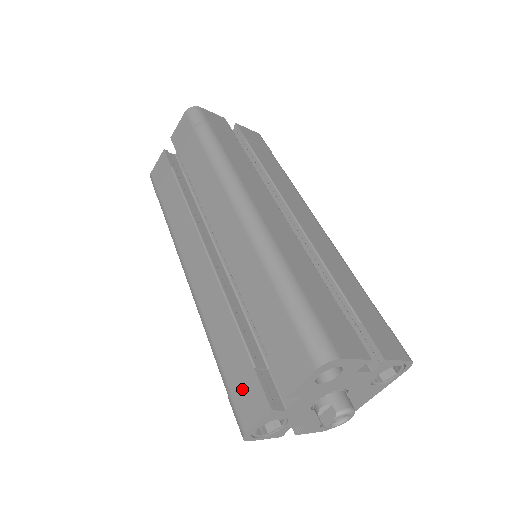
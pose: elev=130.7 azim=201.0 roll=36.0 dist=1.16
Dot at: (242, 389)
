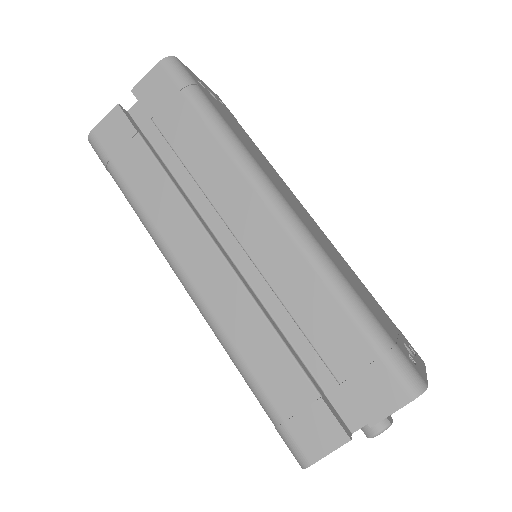
Dot at: occluded
